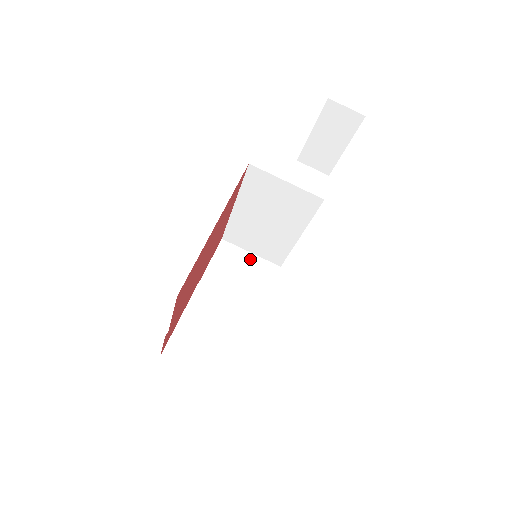
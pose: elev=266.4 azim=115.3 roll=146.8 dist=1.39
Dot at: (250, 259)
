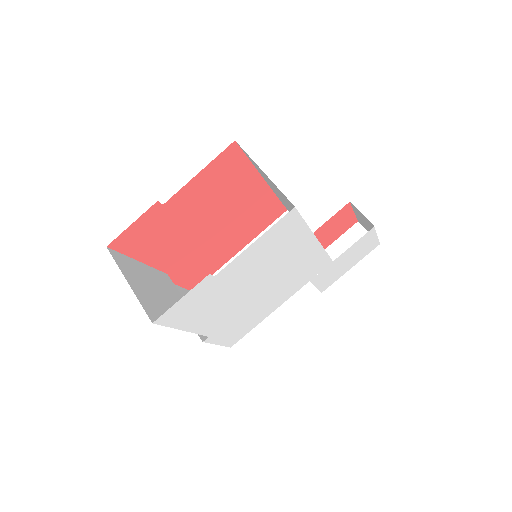
Dot at: occluded
